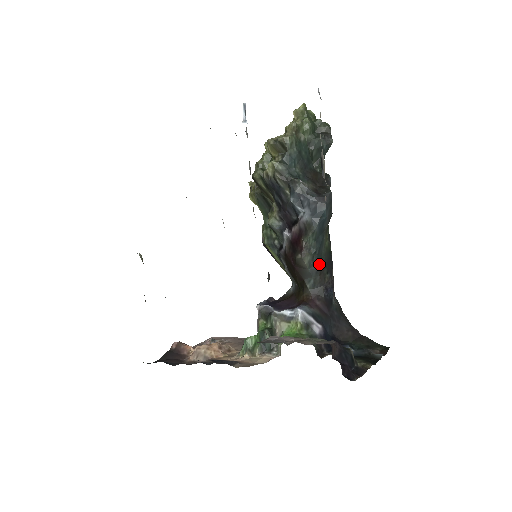
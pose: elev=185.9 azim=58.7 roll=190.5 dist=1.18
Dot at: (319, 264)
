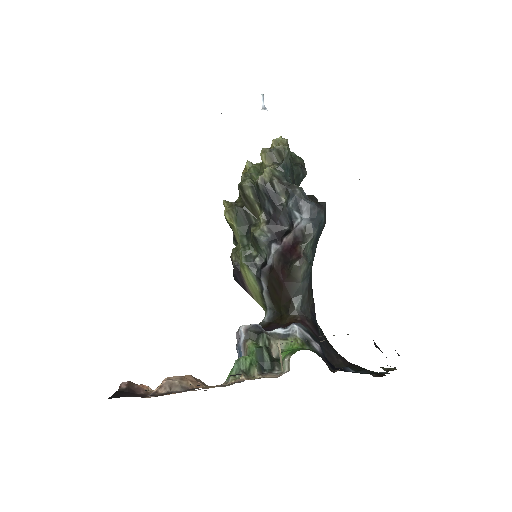
Dot at: (309, 280)
